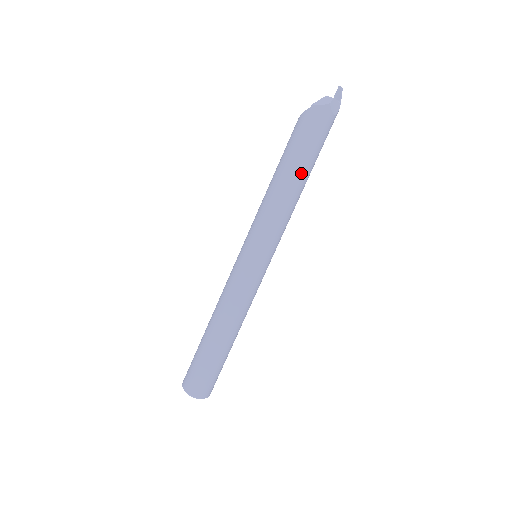
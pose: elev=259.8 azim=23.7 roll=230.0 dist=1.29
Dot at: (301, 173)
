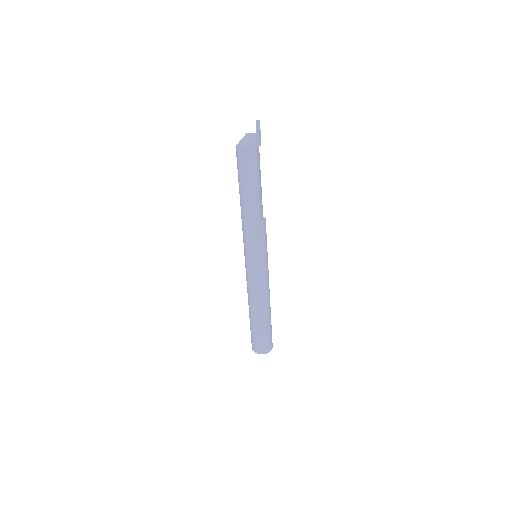
Dot at: (245, 196)
